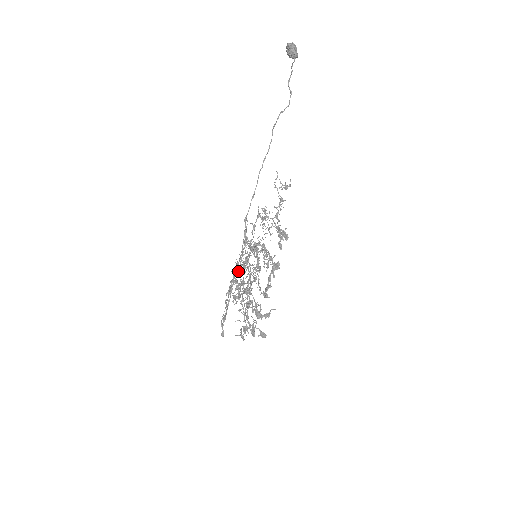
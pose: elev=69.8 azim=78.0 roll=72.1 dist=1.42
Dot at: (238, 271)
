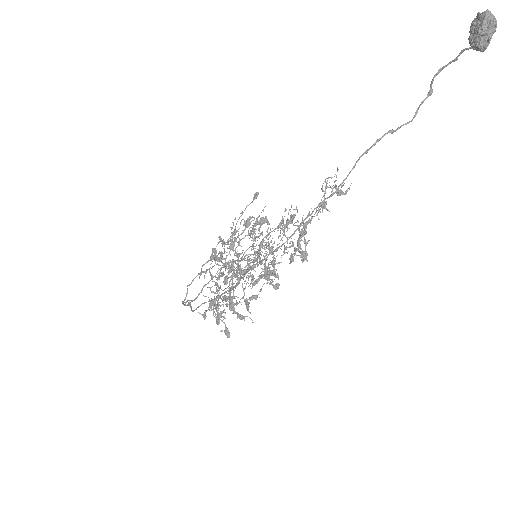
Dot at: (220, 296)
